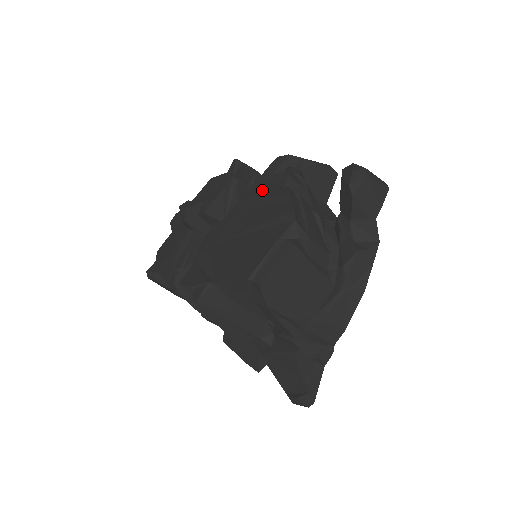
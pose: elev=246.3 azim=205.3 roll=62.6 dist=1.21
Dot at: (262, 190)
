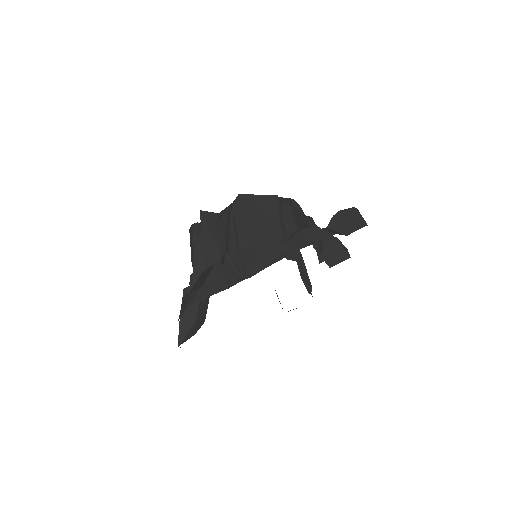
Dot at: occluded
